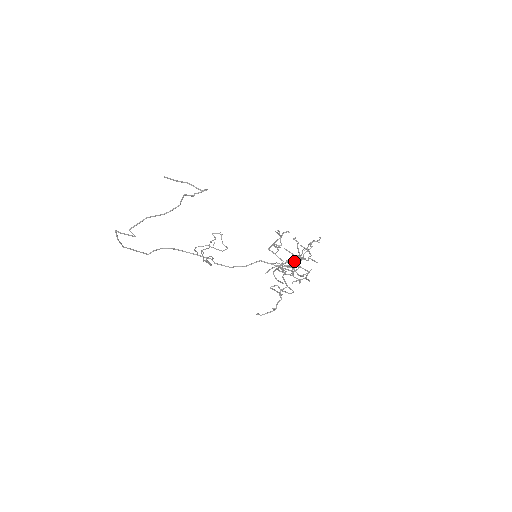
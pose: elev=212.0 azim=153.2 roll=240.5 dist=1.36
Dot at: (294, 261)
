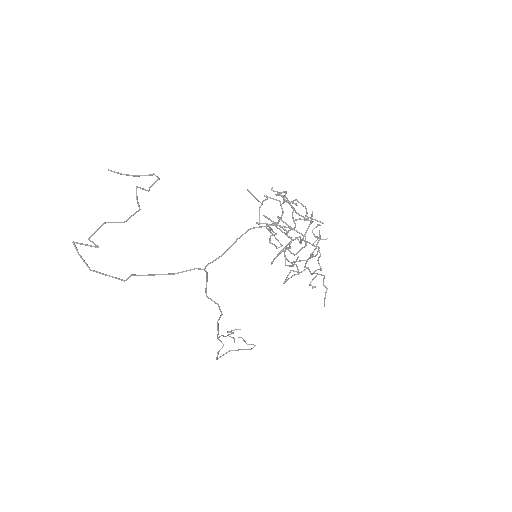
Dot at: (279, 195)
